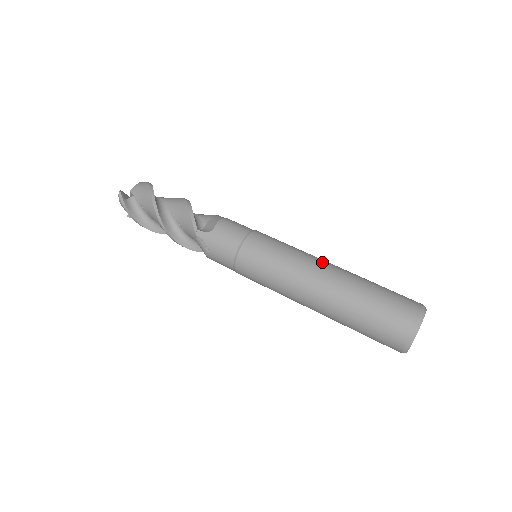
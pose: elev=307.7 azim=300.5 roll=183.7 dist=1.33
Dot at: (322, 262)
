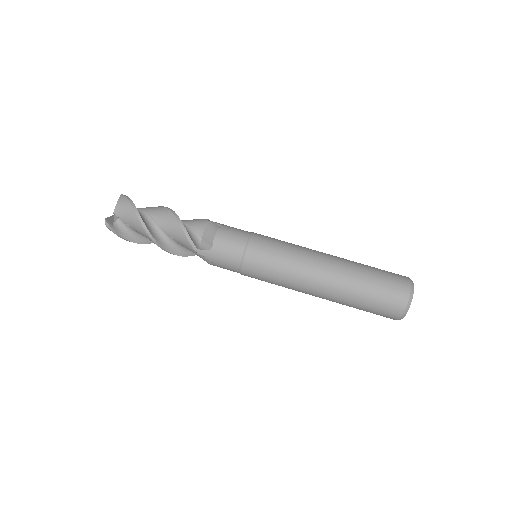
Dot at: (320, 260)
